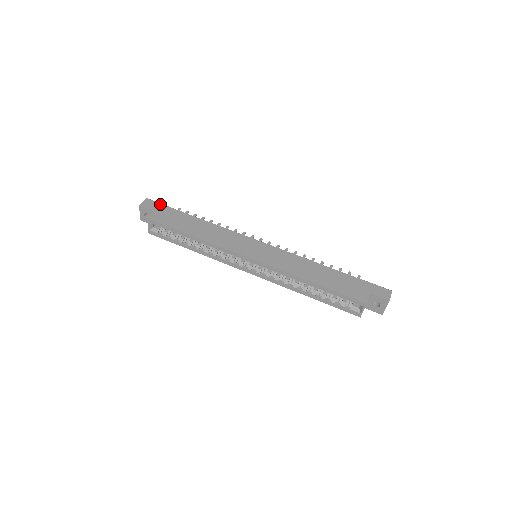
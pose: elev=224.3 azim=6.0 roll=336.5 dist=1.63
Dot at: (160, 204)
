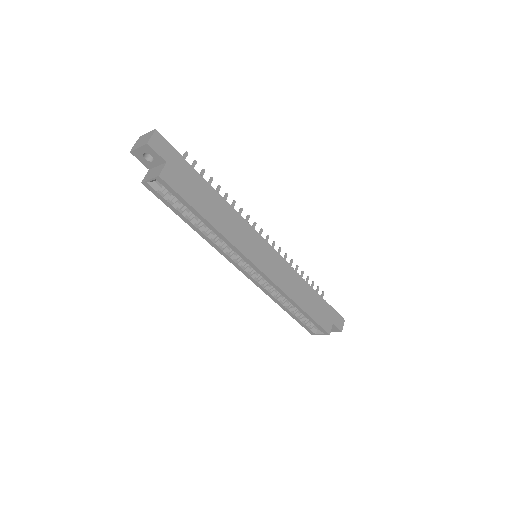
Dot at: (173, 149)
